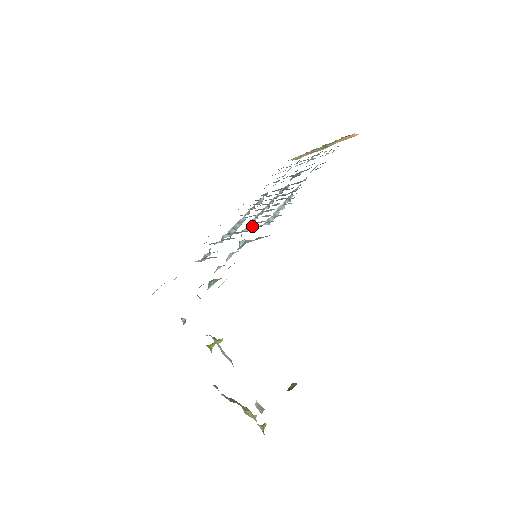
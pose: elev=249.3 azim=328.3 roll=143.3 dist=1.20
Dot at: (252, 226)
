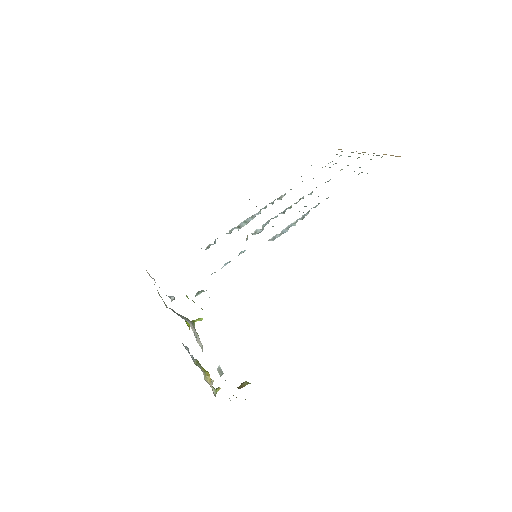
Dot at: (261, 230)
